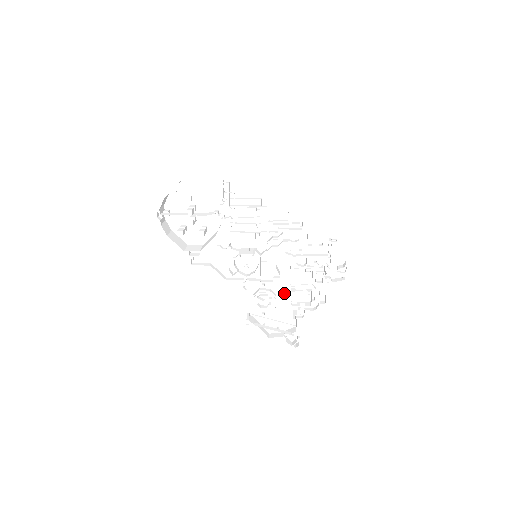
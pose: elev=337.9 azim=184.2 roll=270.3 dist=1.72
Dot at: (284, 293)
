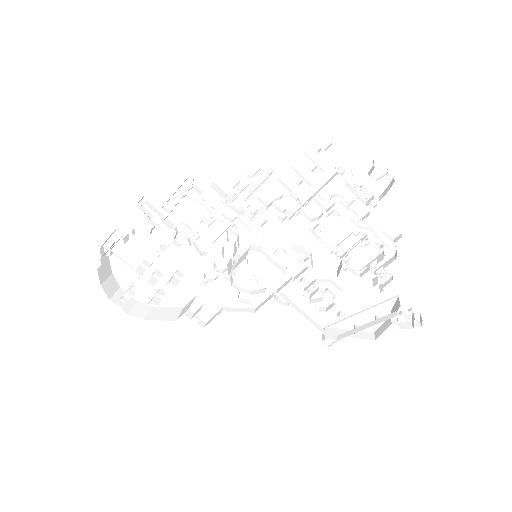
Dot at: (337, 269)
